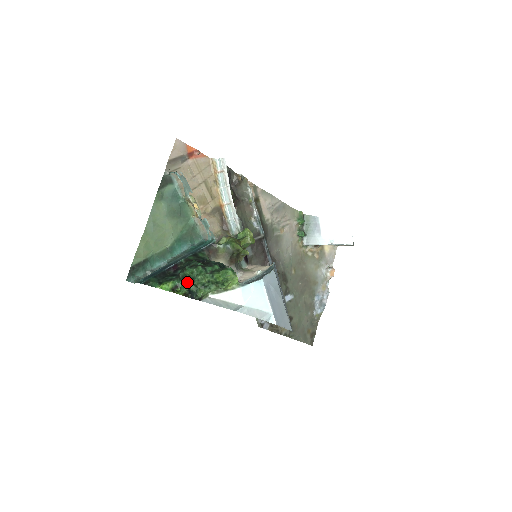
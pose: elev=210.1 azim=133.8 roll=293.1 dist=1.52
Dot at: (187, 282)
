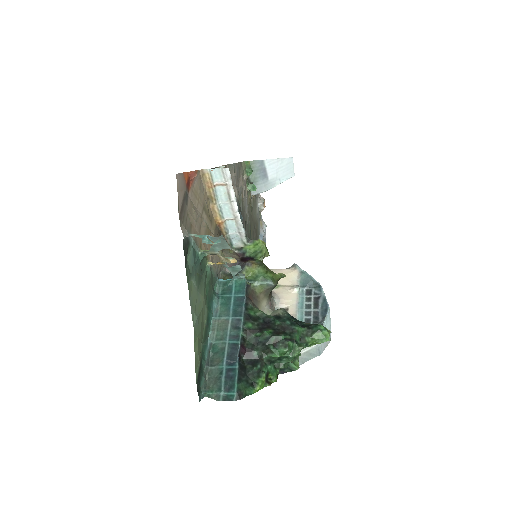
Dot at: (275, 363)
